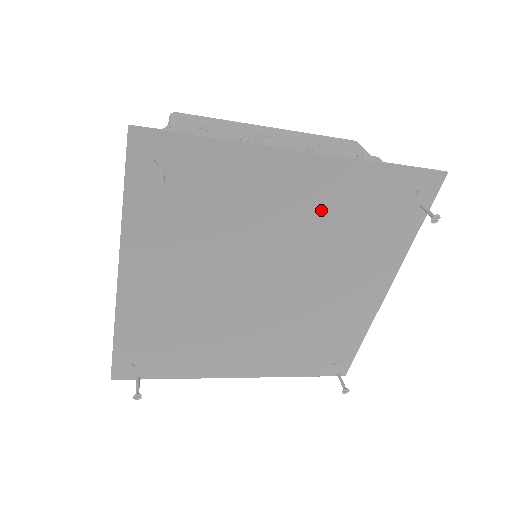
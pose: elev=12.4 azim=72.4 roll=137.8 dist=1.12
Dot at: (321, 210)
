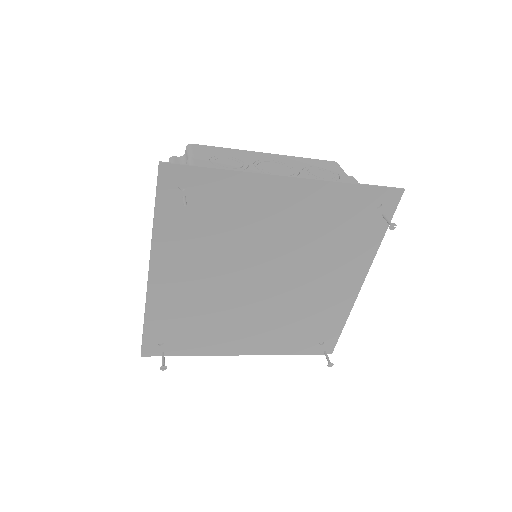
Dot at: (305, 220)
